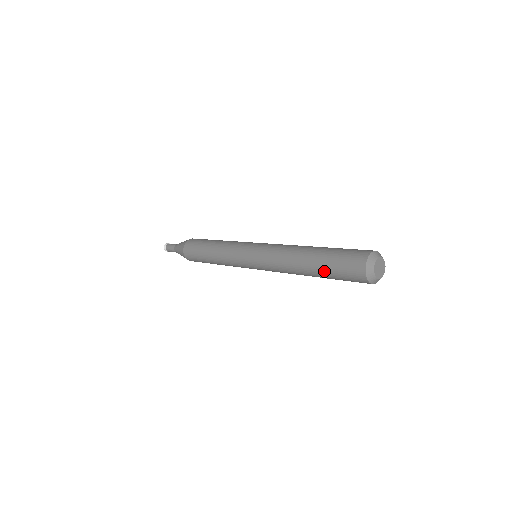
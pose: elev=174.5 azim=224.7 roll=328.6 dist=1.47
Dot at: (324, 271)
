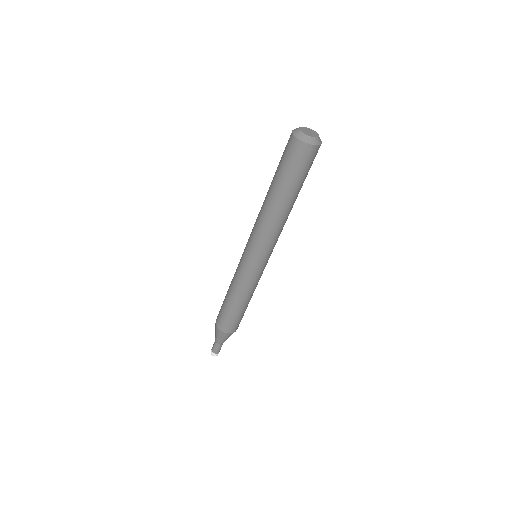
Dot at: (279, 179)
